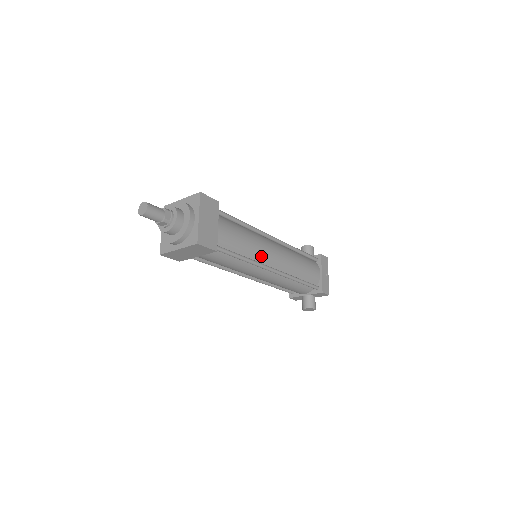
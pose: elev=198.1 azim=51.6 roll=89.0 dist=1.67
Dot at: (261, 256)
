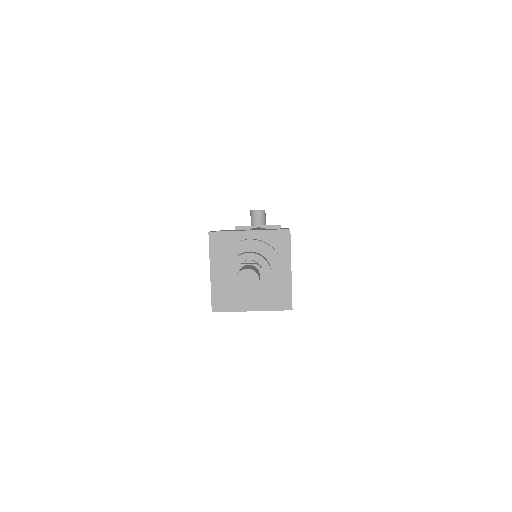
Dot at: occluded
